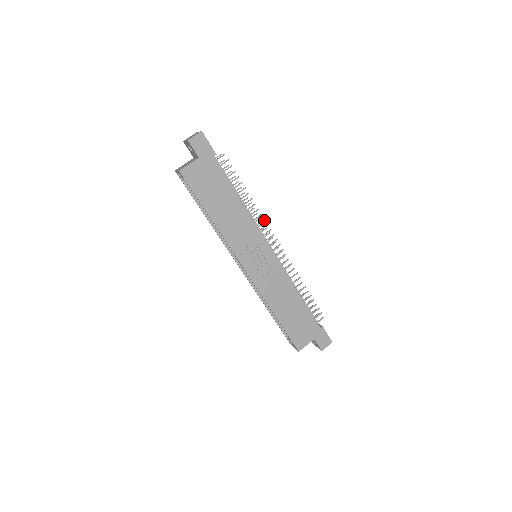
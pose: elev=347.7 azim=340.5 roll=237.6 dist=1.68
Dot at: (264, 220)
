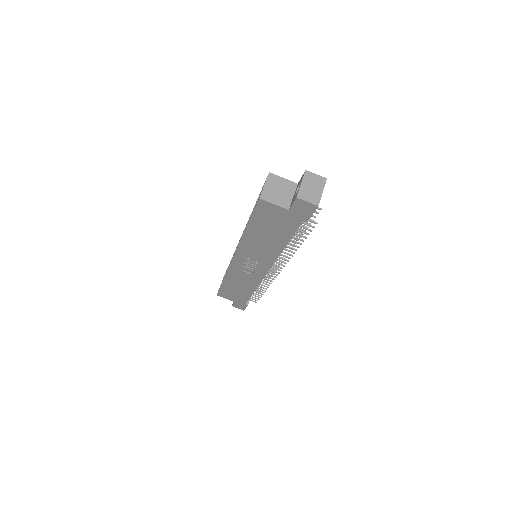
Dot at: (287, 261)
